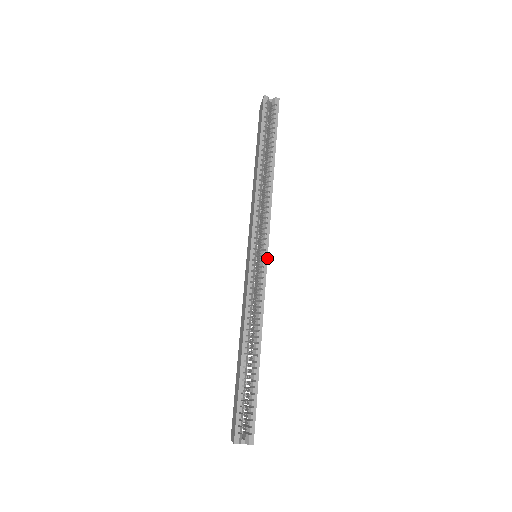
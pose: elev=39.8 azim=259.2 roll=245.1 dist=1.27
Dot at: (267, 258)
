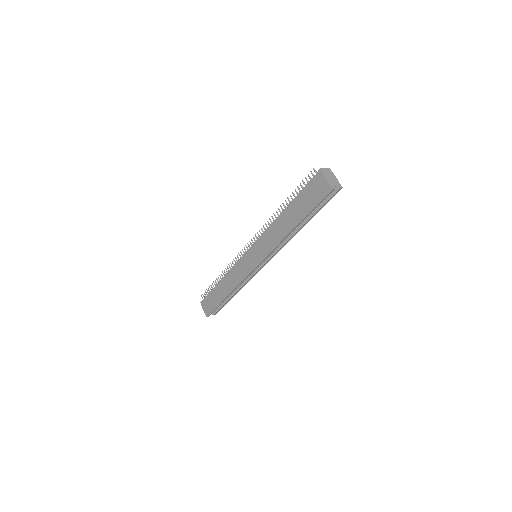
Dot at: occluded
